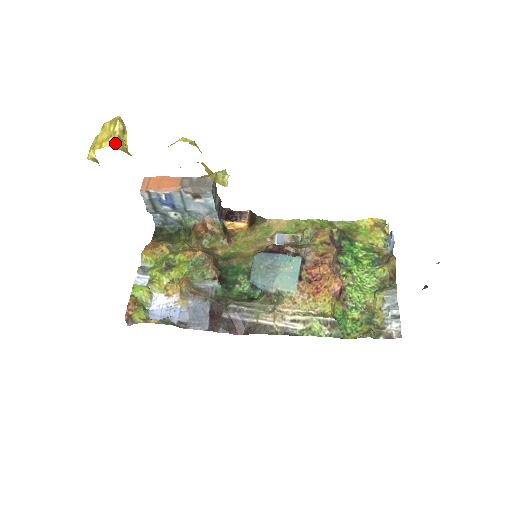
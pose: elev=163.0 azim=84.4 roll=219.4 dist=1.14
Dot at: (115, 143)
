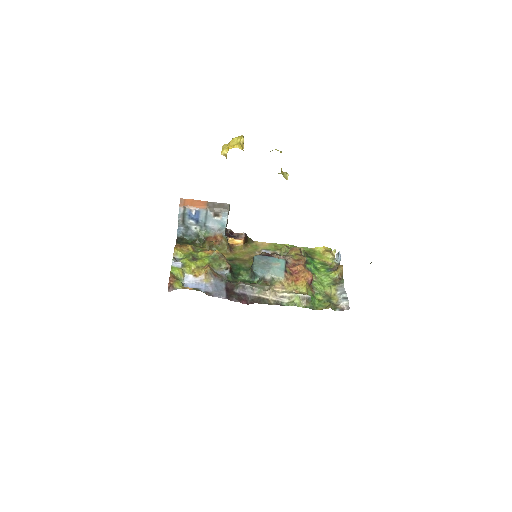
Dot at: (241, 147)
